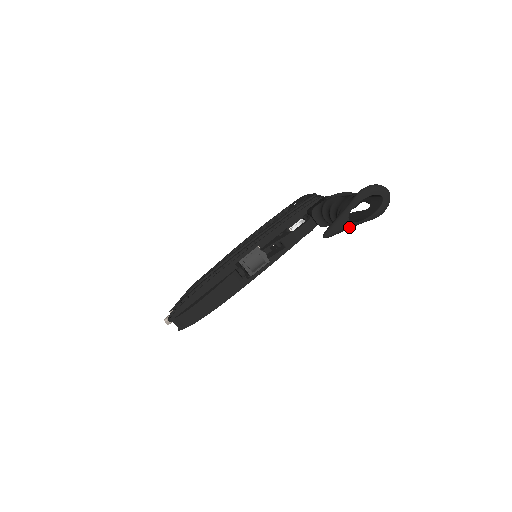
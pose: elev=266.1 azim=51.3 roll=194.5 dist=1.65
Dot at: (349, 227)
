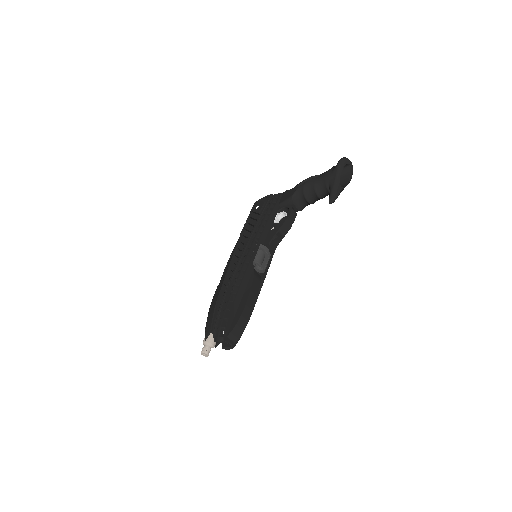
Dot at: occluded
